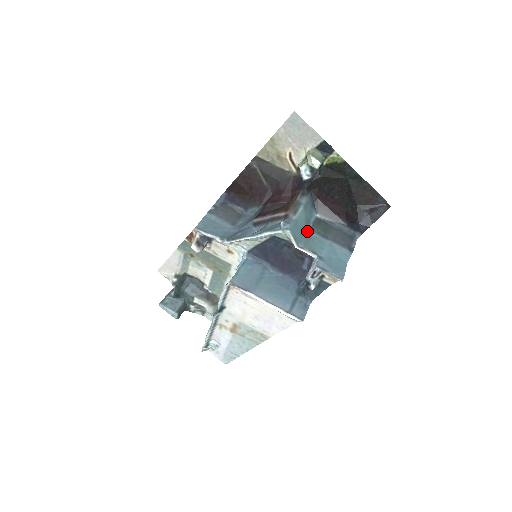
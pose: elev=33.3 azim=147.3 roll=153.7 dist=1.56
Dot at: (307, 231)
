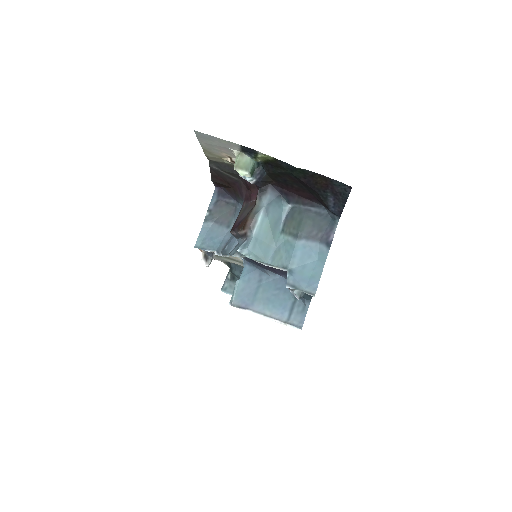
Dot at: (276, 237)
